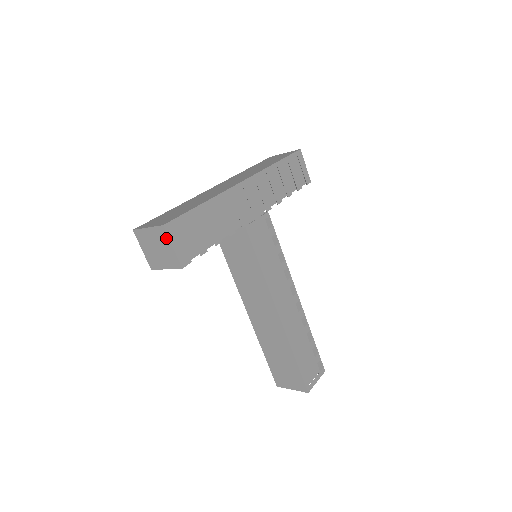
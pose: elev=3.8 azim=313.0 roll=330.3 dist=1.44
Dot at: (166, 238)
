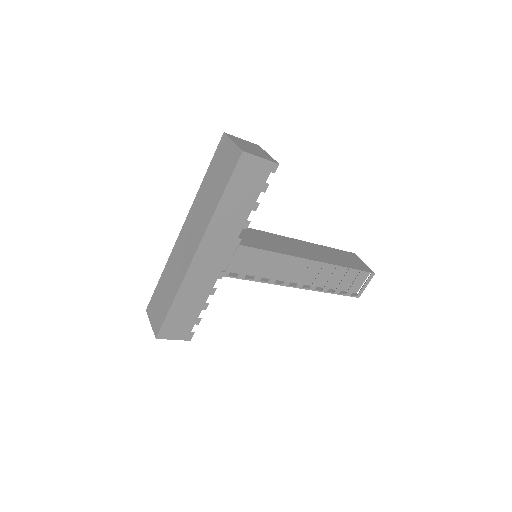
Dot at: (165, 337)
